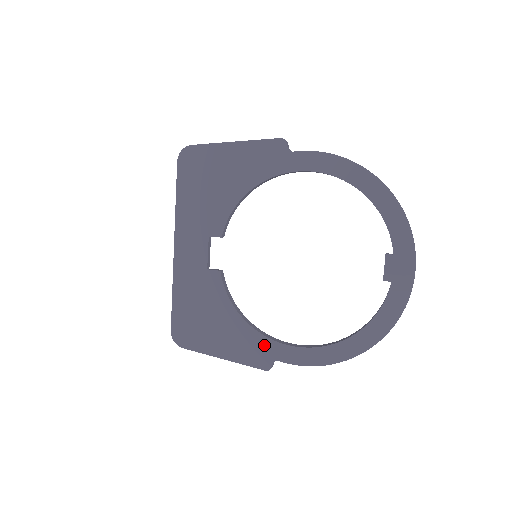
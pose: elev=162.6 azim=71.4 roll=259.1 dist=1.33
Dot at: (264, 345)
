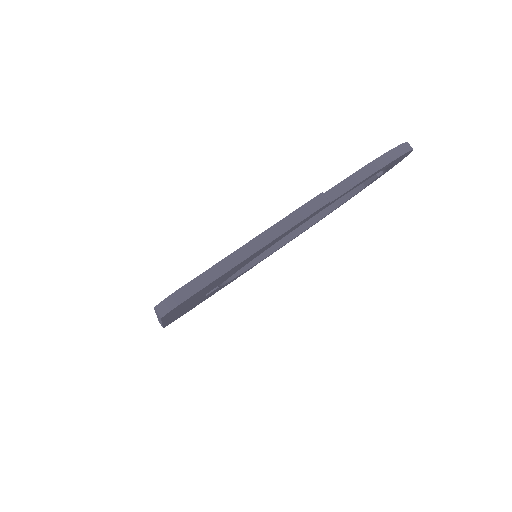
Dot at: occluded
